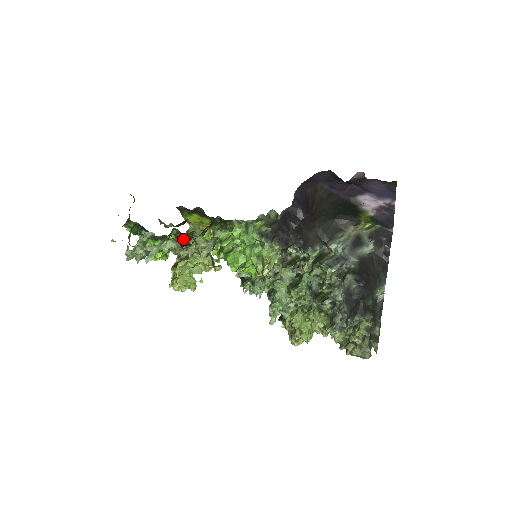
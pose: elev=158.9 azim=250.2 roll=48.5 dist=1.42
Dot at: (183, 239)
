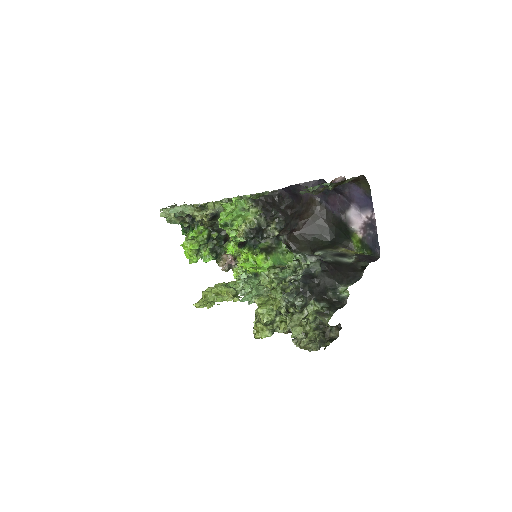
Dot at: (208, 229)
